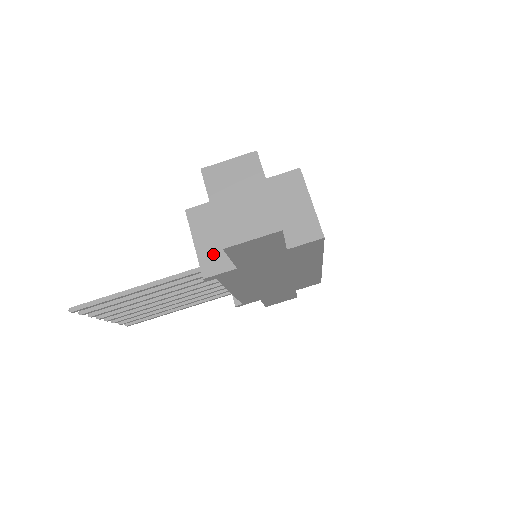
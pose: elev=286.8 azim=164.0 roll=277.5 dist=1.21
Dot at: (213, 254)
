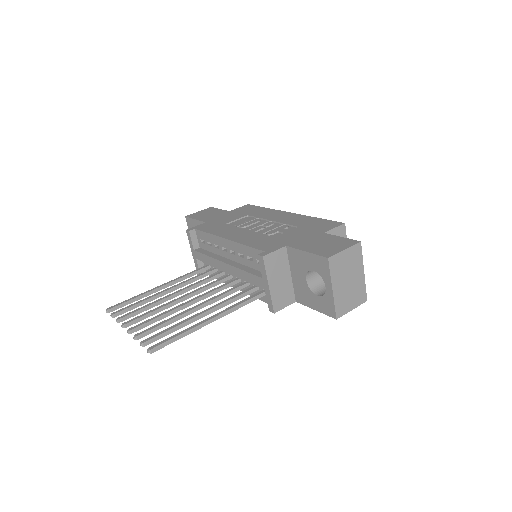
Dot at: (281, 293)
